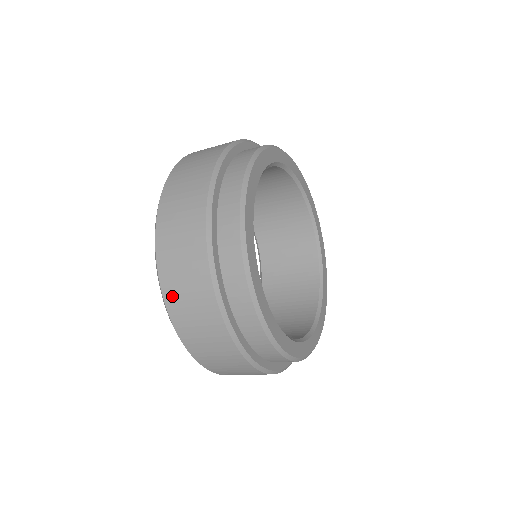
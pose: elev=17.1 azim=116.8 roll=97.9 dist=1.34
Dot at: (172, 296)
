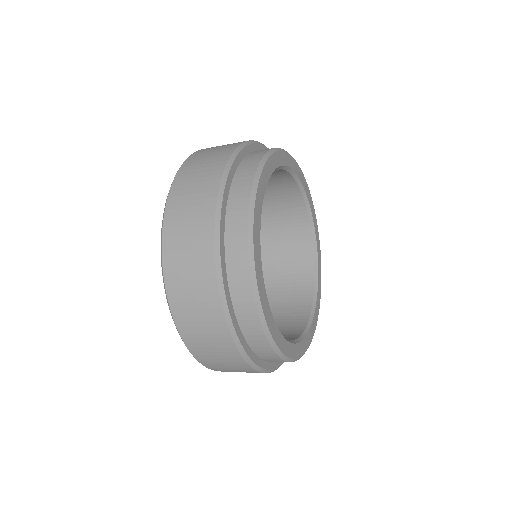
Dot at: (172, 267)
